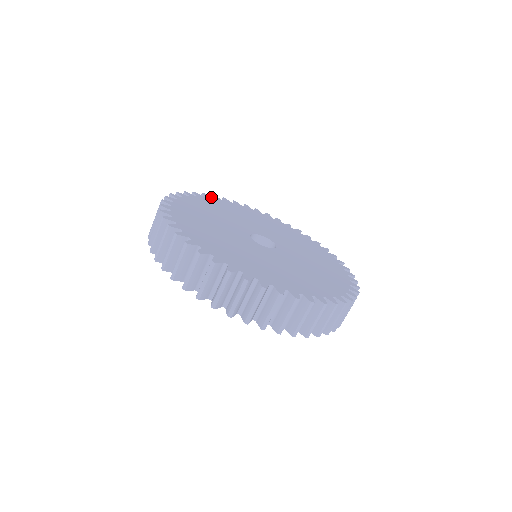
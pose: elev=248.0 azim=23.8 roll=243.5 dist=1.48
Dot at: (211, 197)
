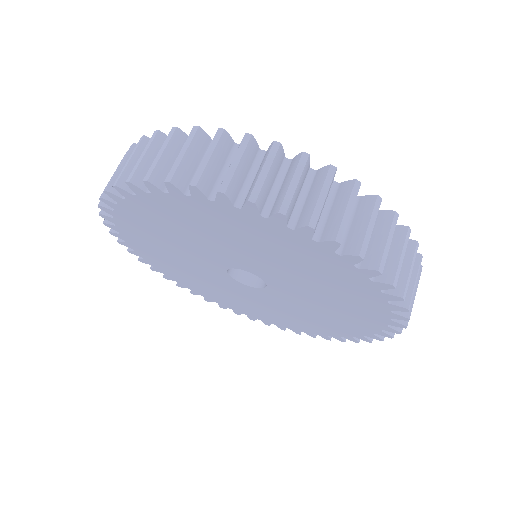
Dot at: occluded
